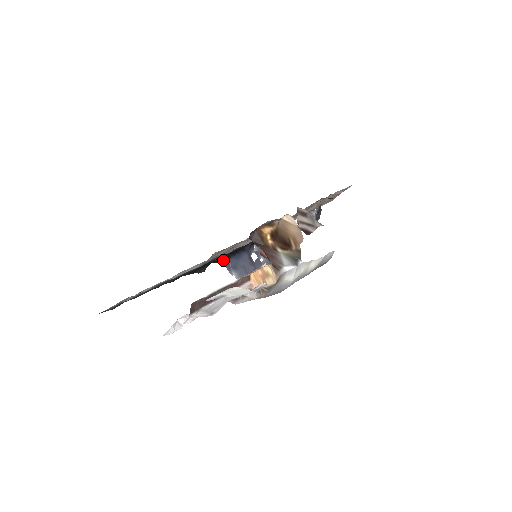
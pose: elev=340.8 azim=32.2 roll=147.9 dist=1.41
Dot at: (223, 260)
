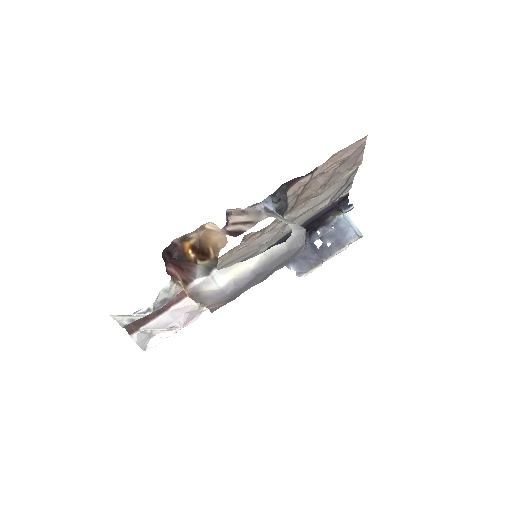
Dot at: occluded
